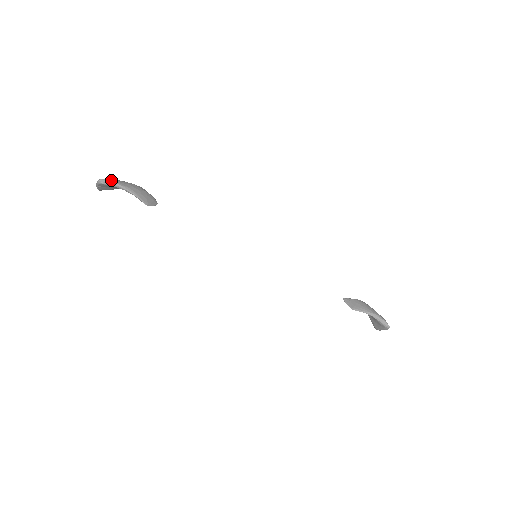
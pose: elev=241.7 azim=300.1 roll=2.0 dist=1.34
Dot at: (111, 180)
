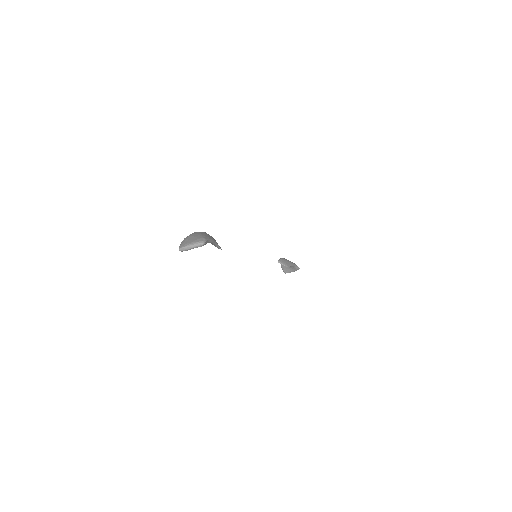
Dot at: (207, 238)
